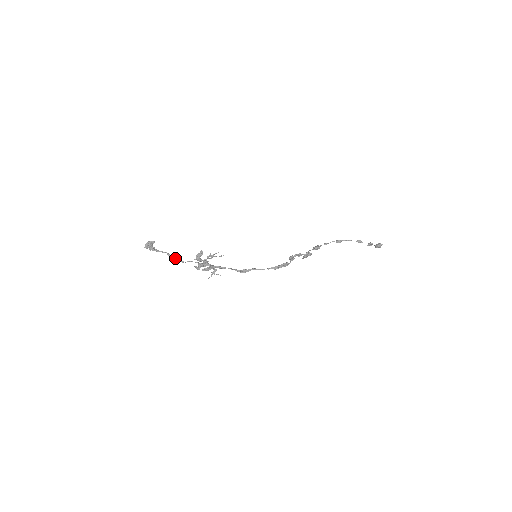
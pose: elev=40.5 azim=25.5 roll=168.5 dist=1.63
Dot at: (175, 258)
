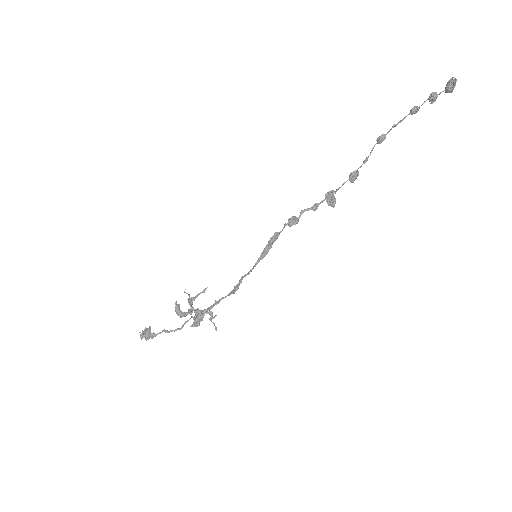
Dot at: (171, 330)
